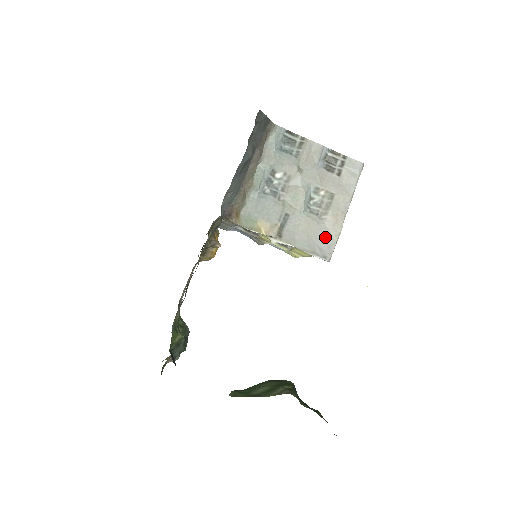
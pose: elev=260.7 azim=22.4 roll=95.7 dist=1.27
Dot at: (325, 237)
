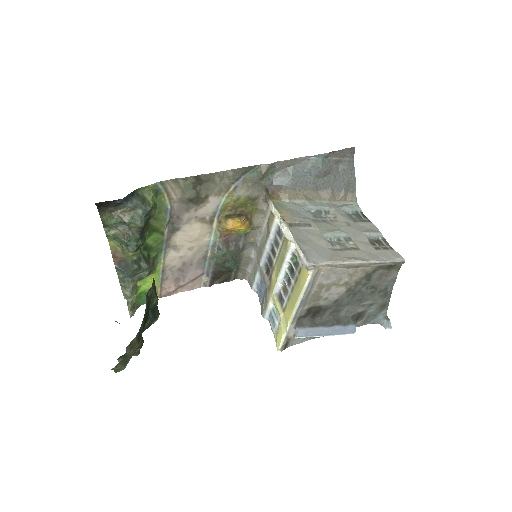
Dot at: (323, 254)
